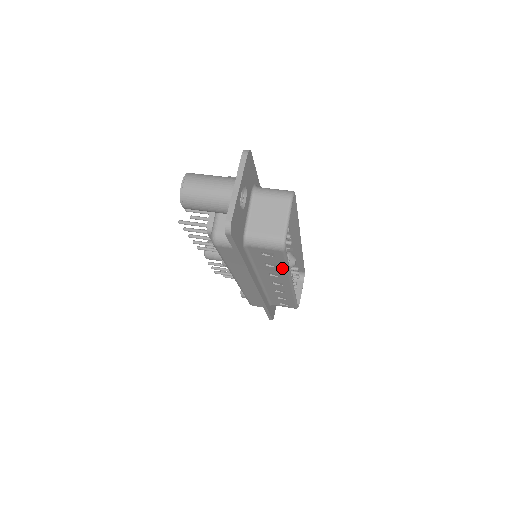
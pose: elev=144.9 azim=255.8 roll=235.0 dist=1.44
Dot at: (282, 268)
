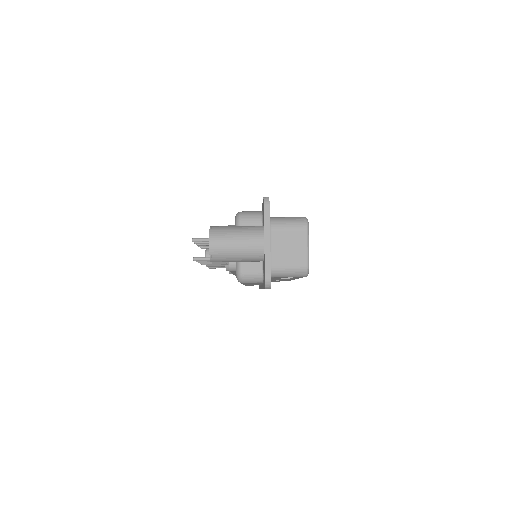
Dot at: (295, 278)
